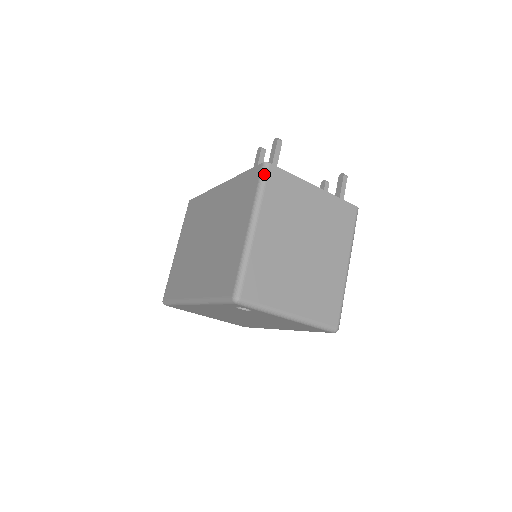
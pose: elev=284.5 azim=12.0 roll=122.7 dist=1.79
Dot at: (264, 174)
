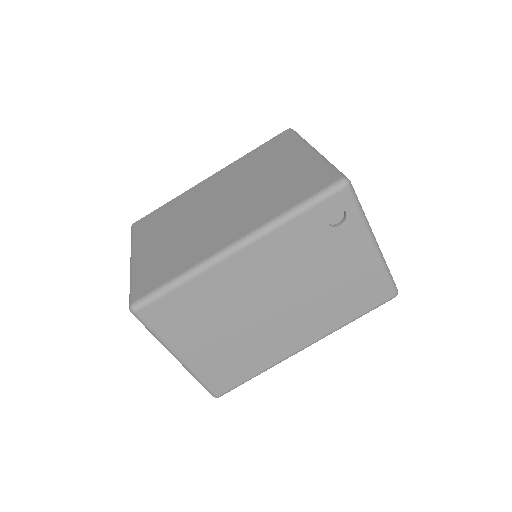
Dot at: (296, 132)
